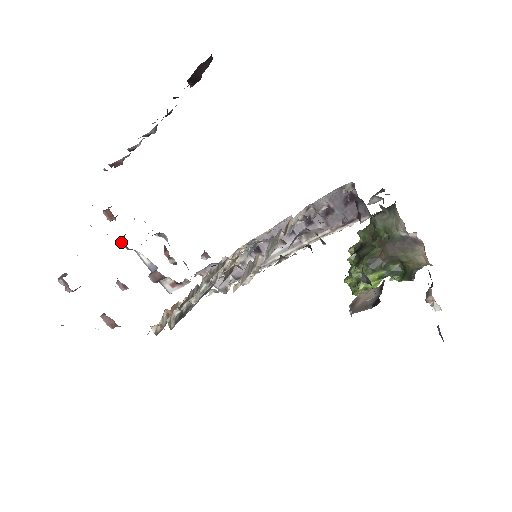
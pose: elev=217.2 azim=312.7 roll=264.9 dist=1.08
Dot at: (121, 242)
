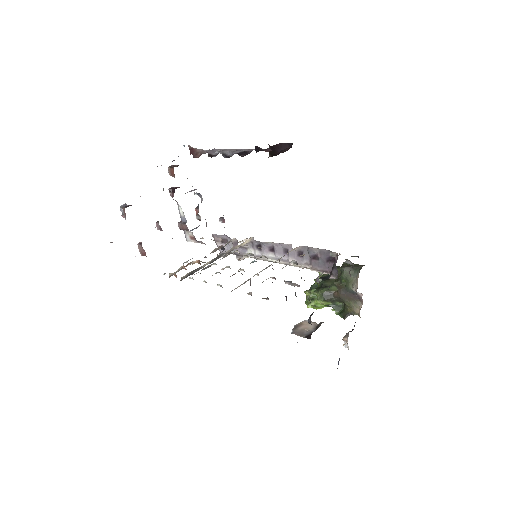
Dot at: (171, 192)
